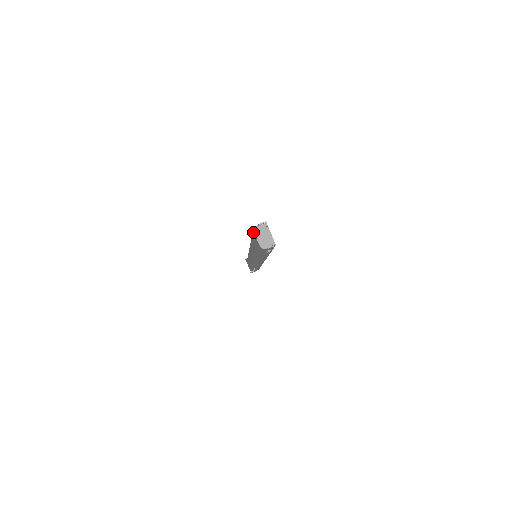
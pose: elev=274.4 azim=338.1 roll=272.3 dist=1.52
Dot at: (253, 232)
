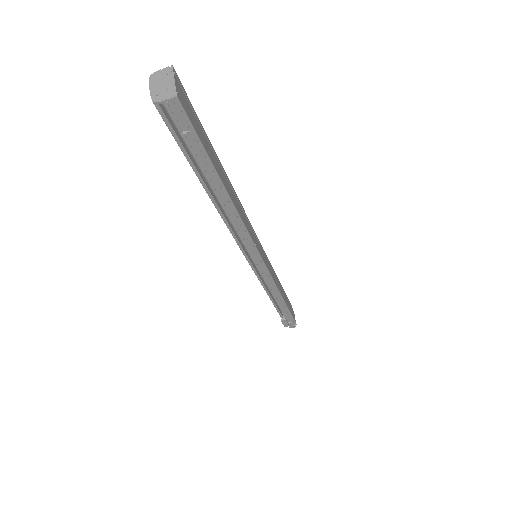
Dot at: occluded
